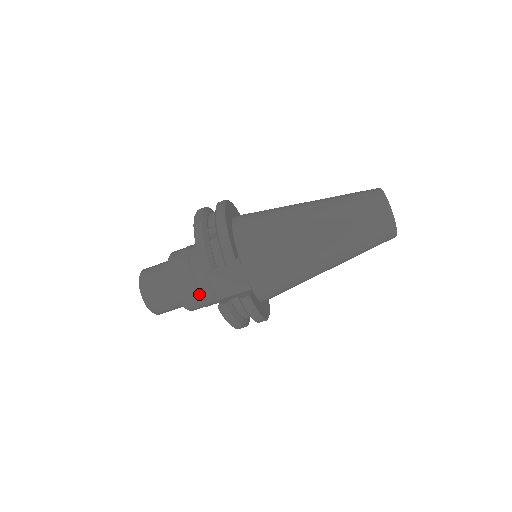
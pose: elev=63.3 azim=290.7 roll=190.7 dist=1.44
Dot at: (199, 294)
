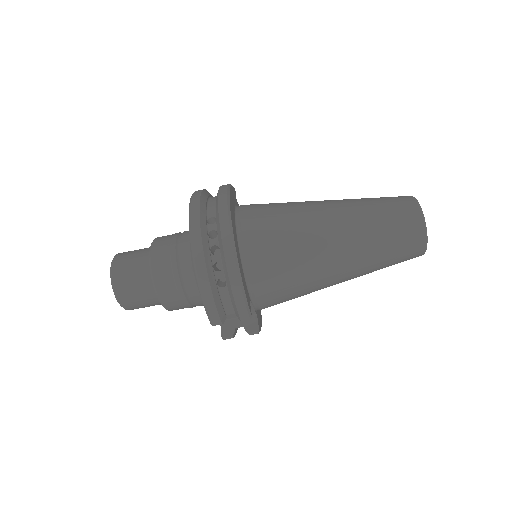
Dot at: occluded
